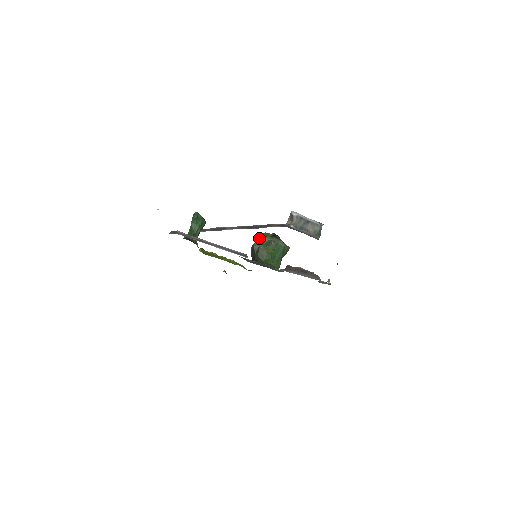
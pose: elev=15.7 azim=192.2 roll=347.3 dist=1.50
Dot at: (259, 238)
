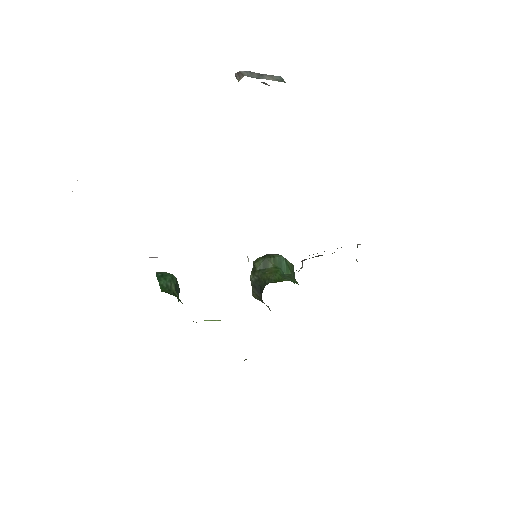
Dot at: occluded
